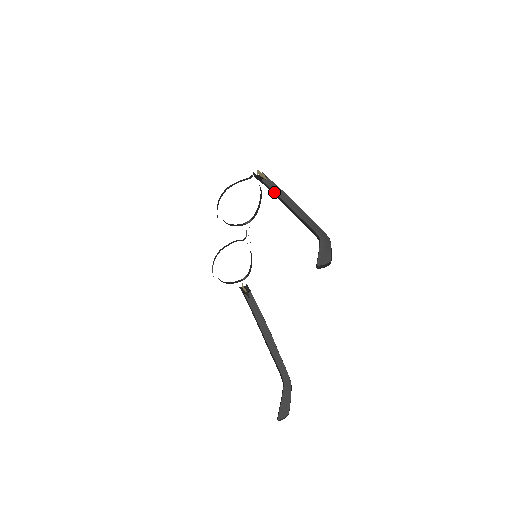
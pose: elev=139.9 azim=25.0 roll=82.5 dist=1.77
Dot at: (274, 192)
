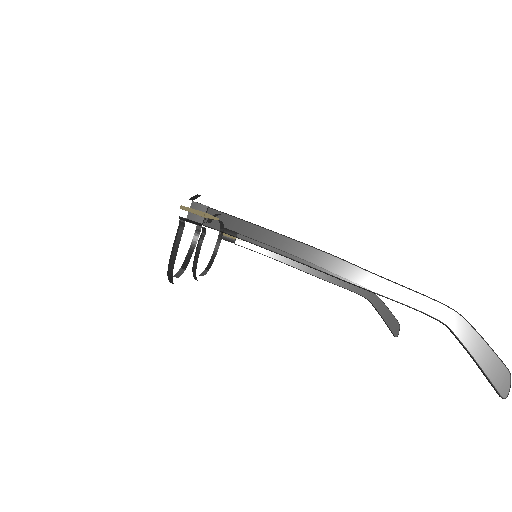
Dot at: occluded
